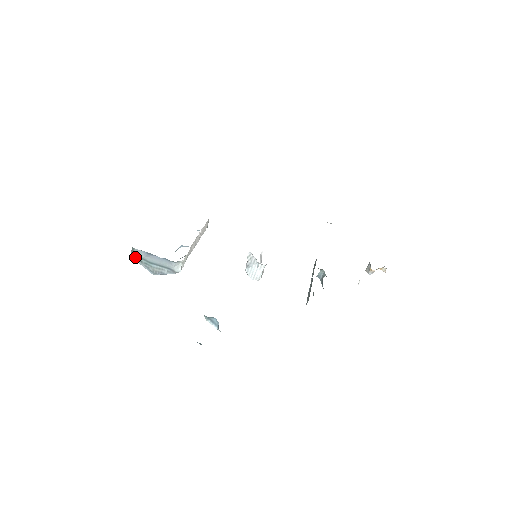
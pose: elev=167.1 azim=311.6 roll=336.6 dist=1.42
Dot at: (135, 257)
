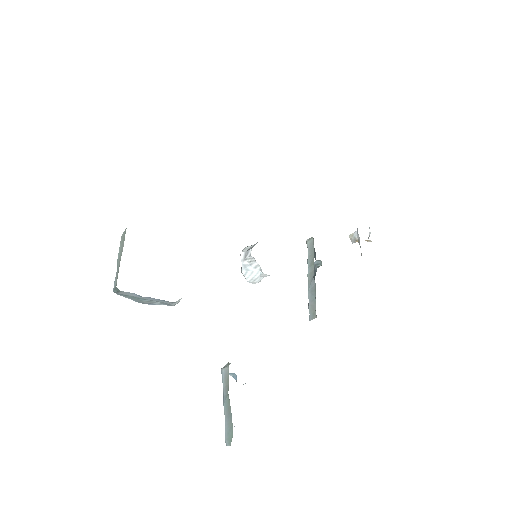
Dot at: (118, 293)
